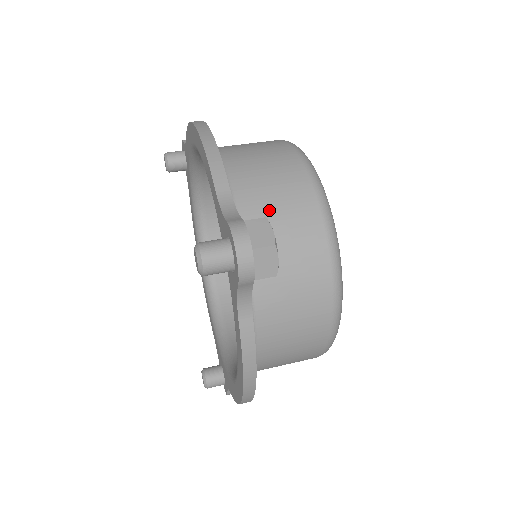
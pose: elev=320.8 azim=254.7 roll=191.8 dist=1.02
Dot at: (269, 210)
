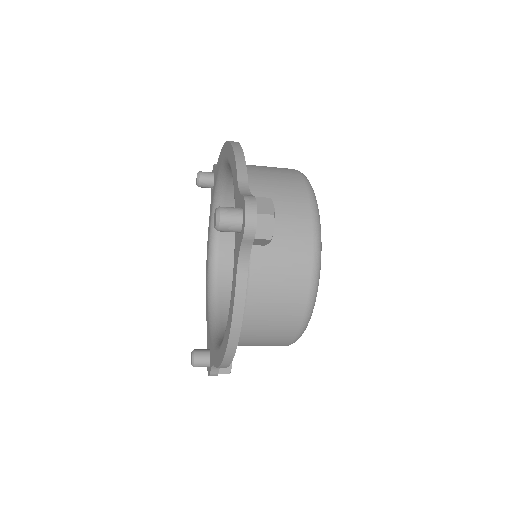
Dot at: occluded
